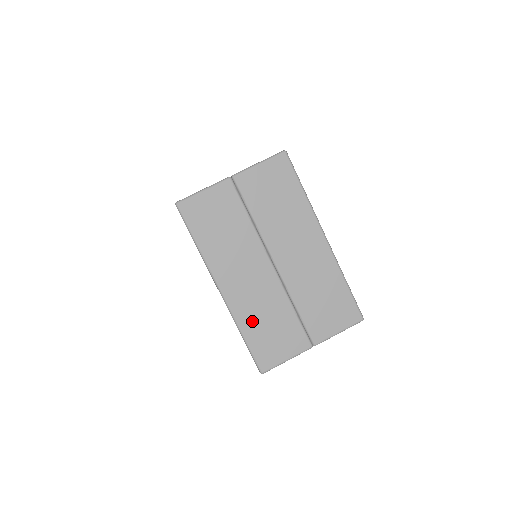
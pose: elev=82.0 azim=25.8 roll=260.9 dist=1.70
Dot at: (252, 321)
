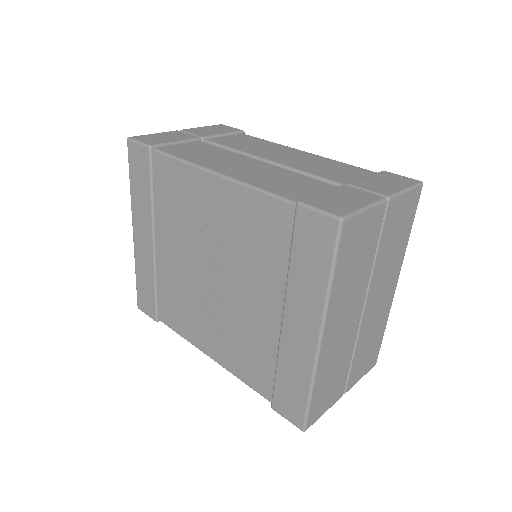
Dot at: (325, 374)
